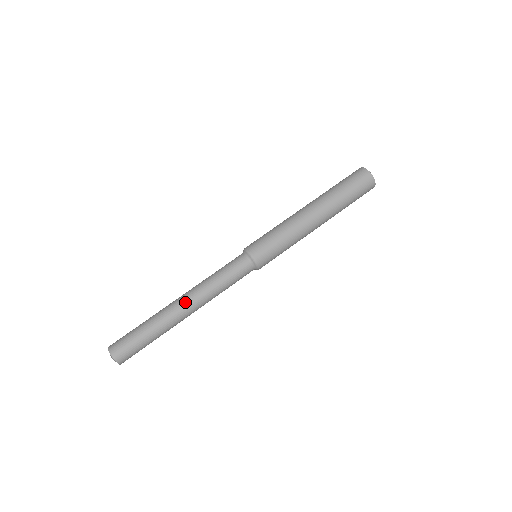
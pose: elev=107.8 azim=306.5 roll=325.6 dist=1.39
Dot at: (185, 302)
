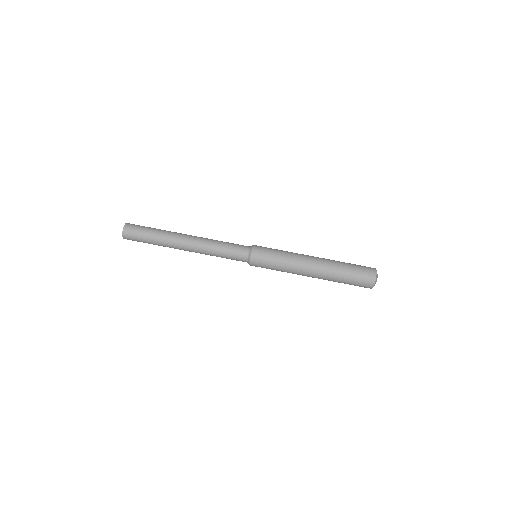
Dot at: (188, 245)
